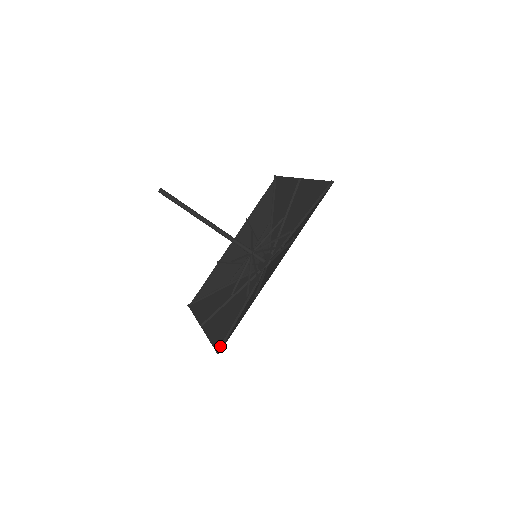
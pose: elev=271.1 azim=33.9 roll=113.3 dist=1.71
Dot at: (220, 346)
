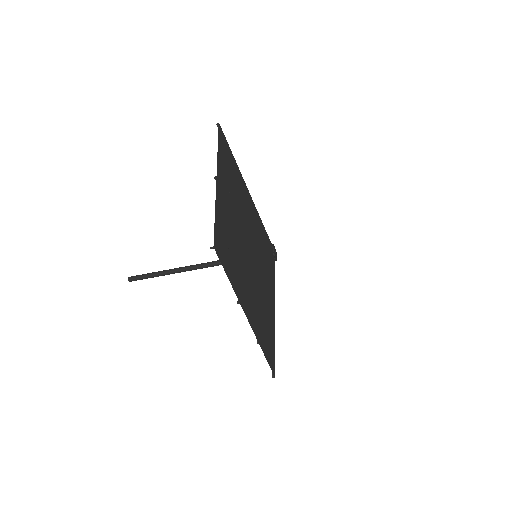
Dot at: occluded
